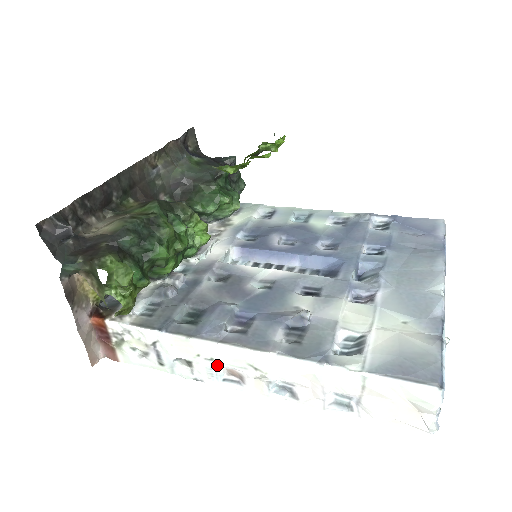
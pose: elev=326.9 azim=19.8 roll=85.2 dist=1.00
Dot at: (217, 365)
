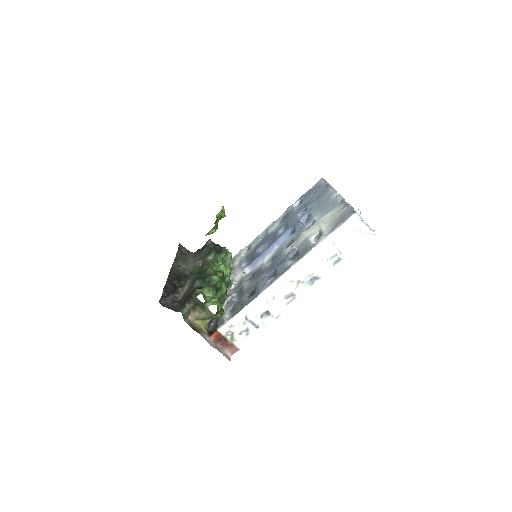
Dot at: (278, 298)
